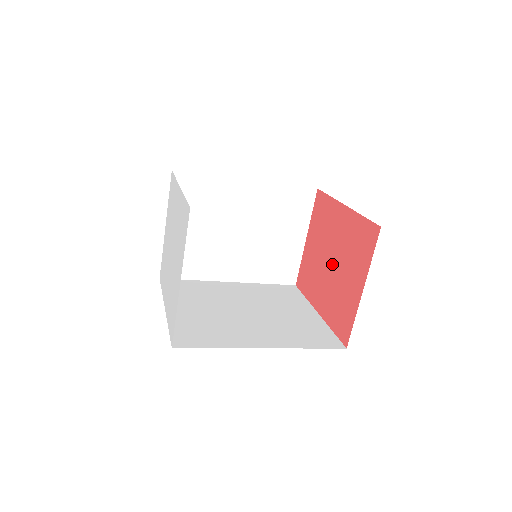
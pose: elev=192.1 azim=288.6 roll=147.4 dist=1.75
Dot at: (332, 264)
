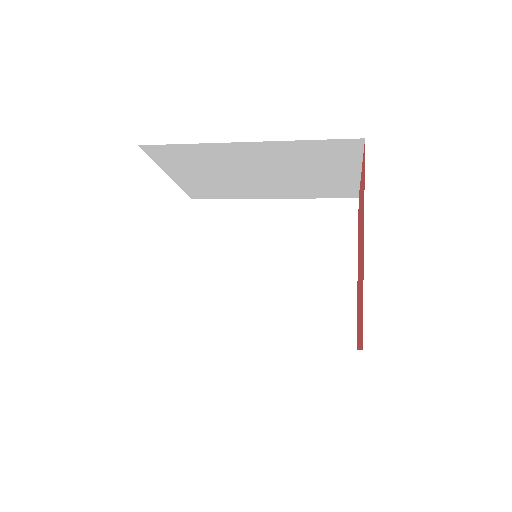
Dot at: occluded
